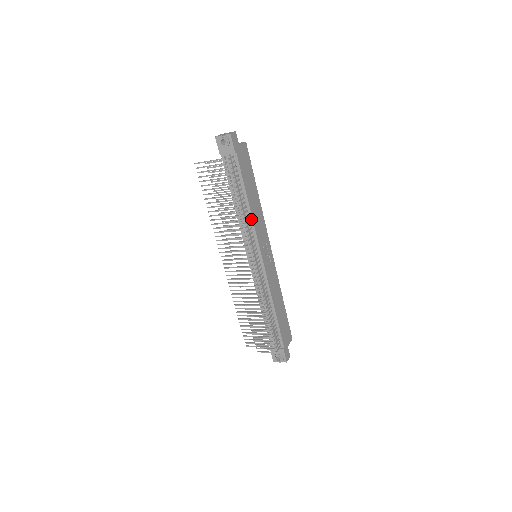
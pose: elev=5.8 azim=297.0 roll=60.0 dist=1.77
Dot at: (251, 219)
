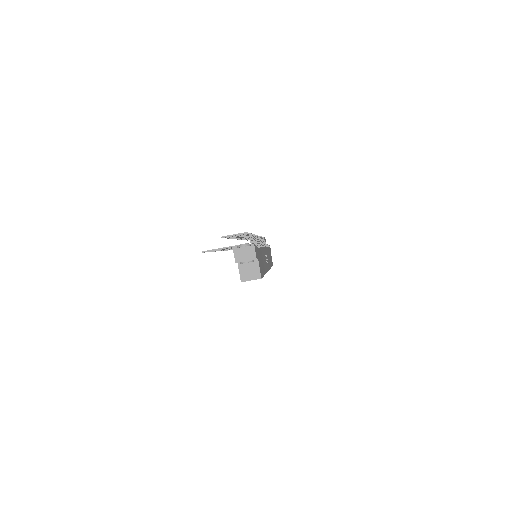
Dot at: occluded
